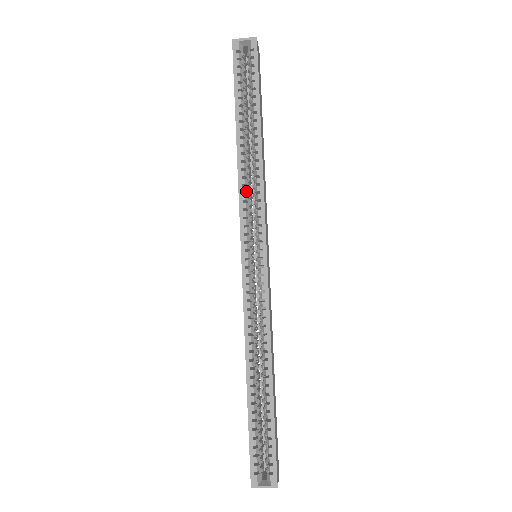
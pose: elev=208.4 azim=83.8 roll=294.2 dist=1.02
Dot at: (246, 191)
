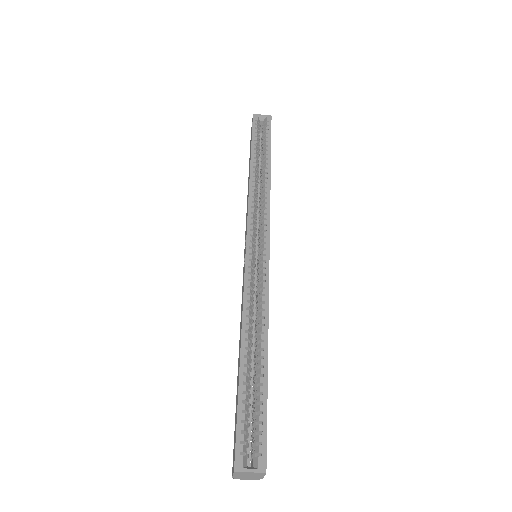
Dot at: (255, 201)
